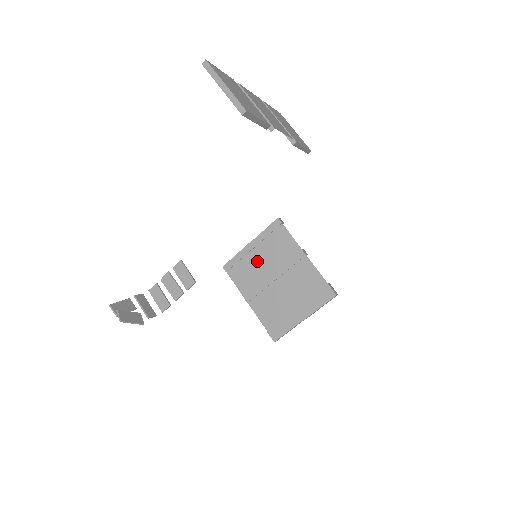
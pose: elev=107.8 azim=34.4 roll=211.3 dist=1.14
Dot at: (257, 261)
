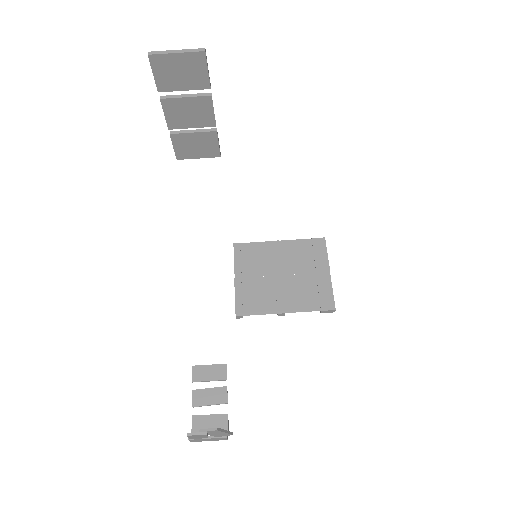
Dot at: (254, 281)
